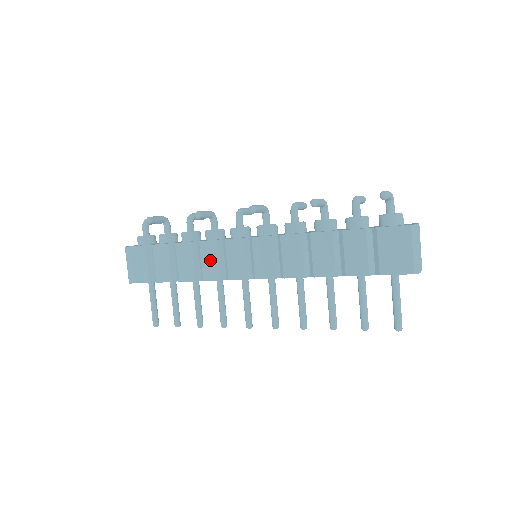
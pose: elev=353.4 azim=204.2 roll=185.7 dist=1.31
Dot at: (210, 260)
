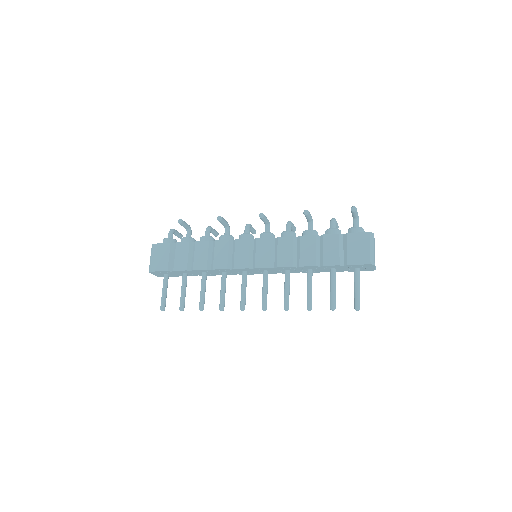
Dot at: (221, 254)
